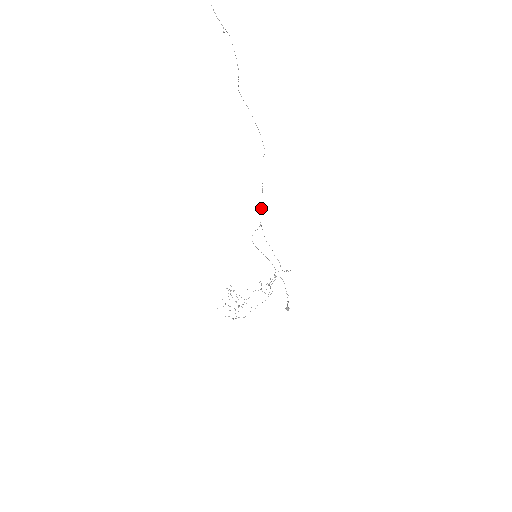
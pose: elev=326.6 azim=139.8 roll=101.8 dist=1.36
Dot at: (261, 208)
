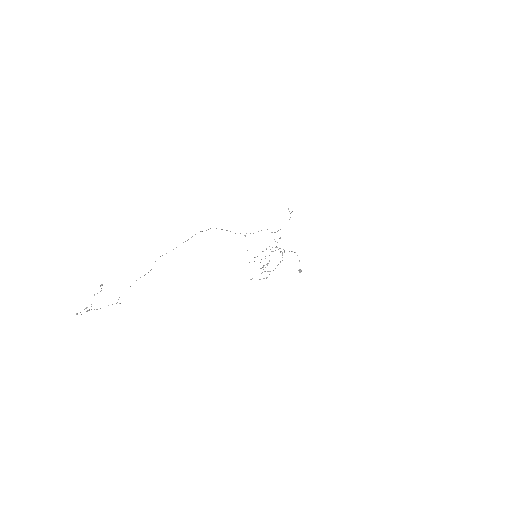
Dot at: occluded
